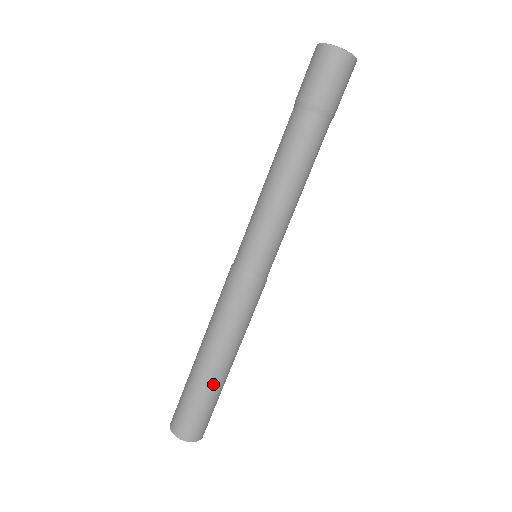
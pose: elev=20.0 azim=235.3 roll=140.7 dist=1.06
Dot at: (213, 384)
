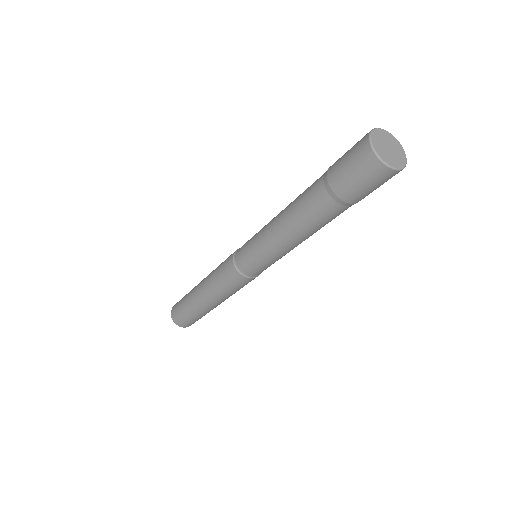
Dot at: (205, 311)
